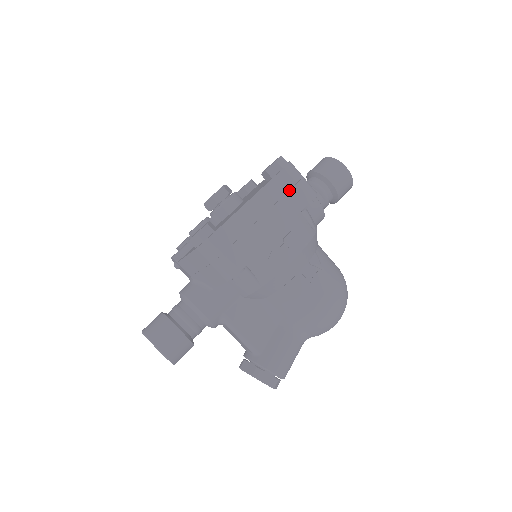
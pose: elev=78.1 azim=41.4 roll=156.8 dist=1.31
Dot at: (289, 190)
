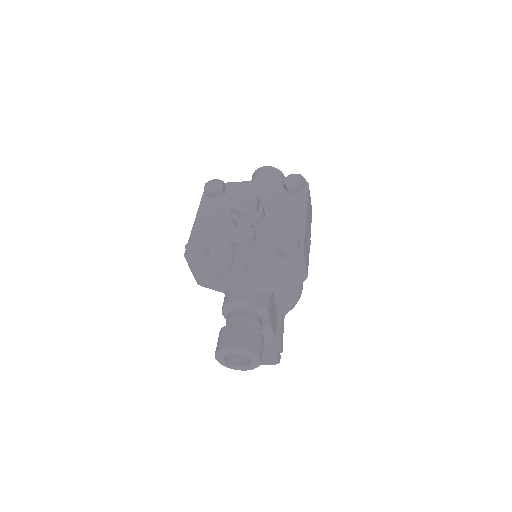
Dot at: (310, 204)
